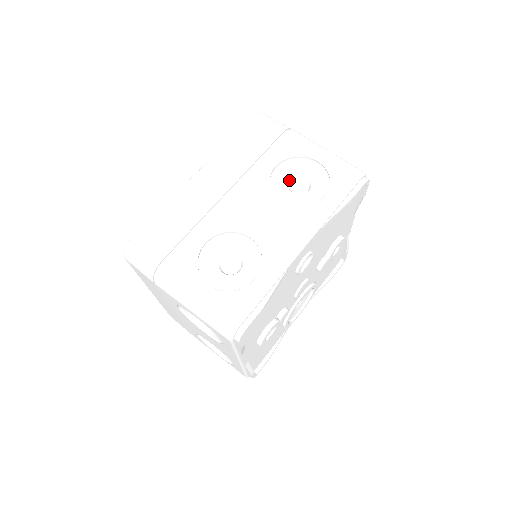
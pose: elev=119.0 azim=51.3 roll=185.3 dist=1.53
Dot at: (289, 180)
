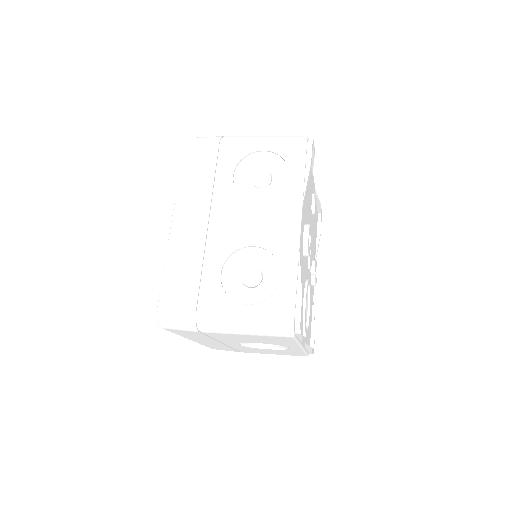
Dot at: occluded
